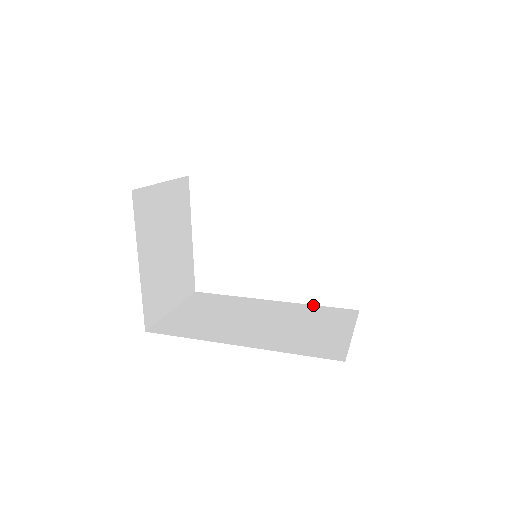
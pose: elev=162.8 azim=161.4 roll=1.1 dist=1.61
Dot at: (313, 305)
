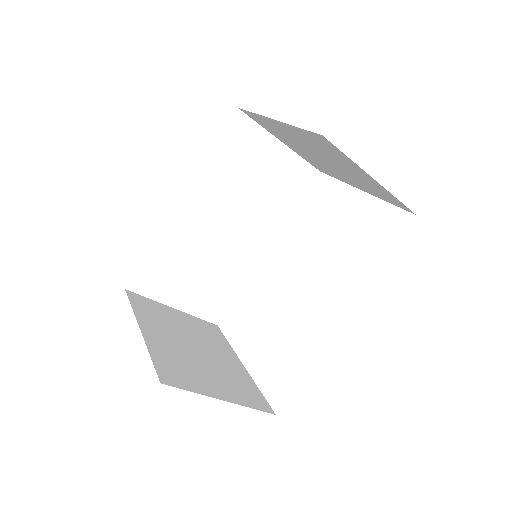
Dot at: occluded
